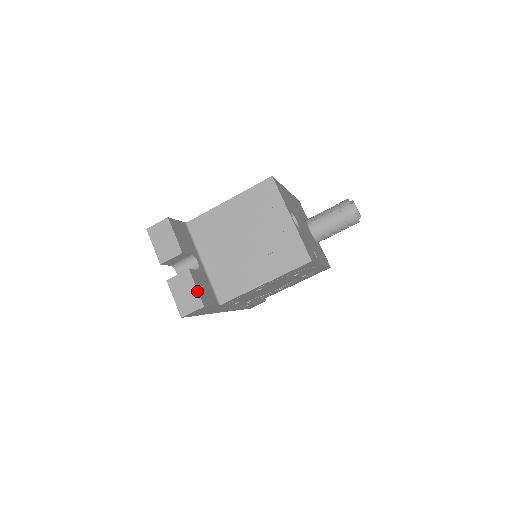
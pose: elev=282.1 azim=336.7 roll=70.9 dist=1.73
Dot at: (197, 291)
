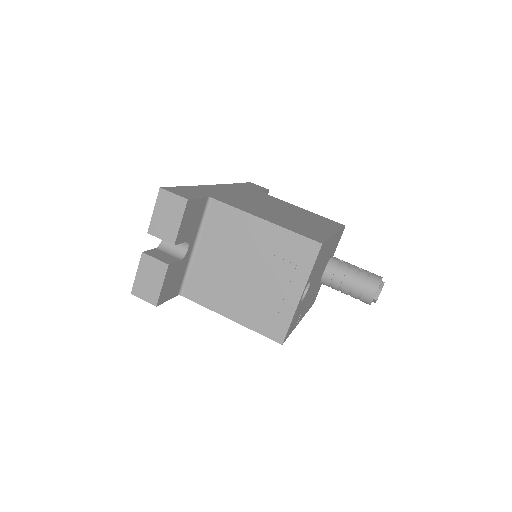
Dot at: (161, 289)
